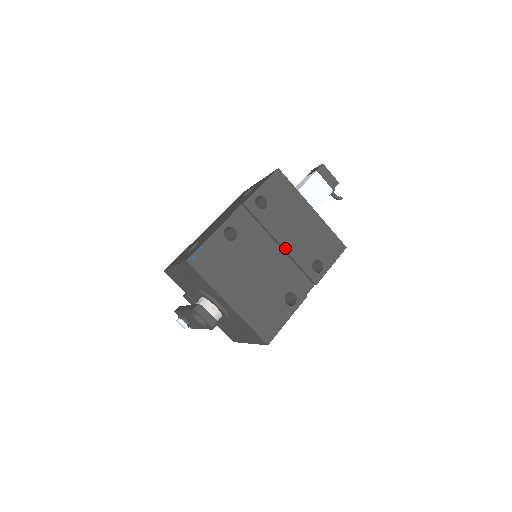
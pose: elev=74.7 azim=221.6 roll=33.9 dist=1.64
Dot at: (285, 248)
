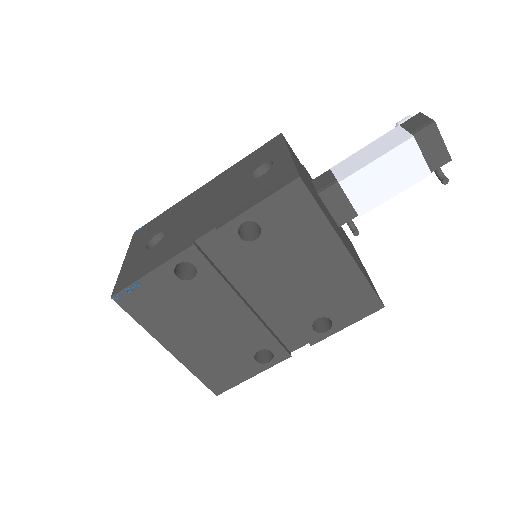
Dot at: (274, 298)
